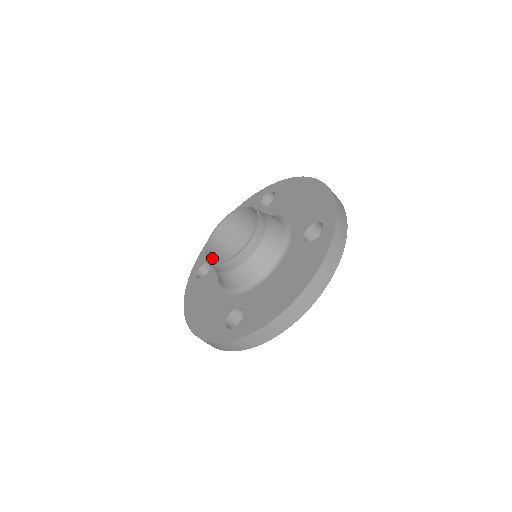
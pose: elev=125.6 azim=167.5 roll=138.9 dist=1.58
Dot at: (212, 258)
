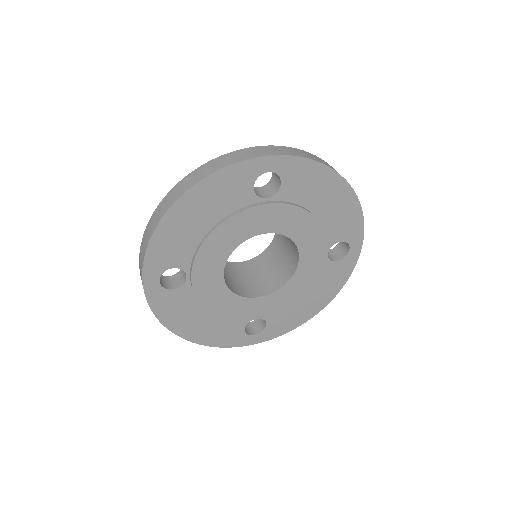
Dot at: (231, 267)
